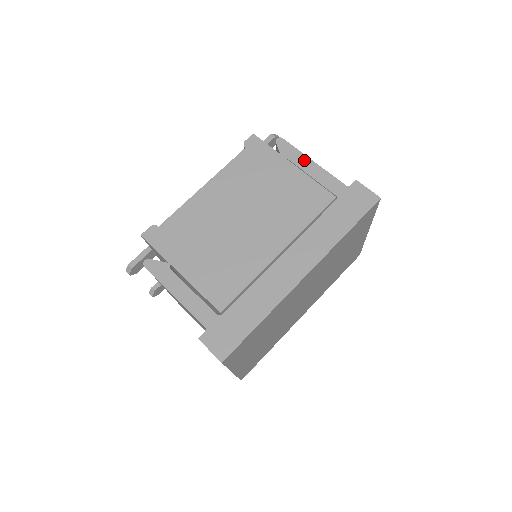
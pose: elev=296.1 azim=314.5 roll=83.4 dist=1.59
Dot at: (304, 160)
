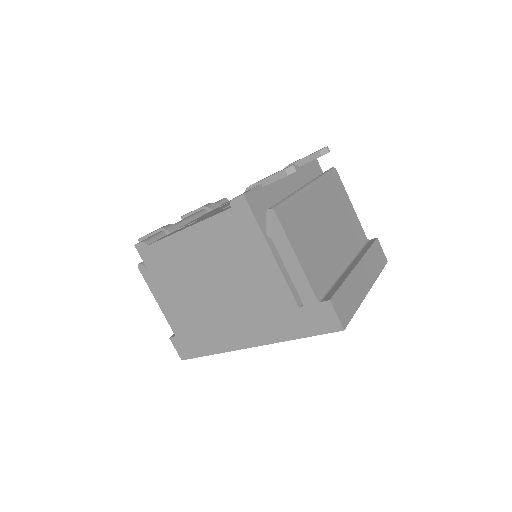
Dot at: (287, 250)
